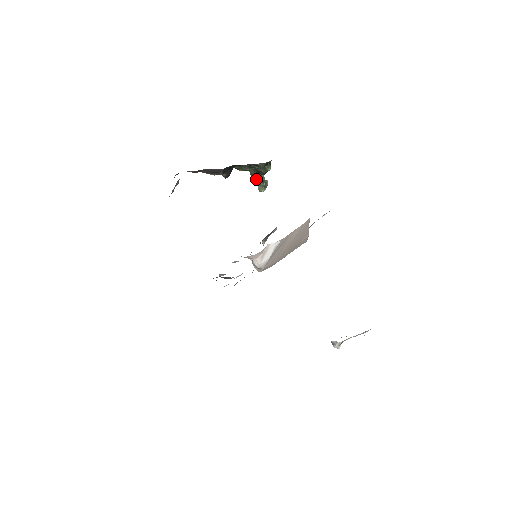
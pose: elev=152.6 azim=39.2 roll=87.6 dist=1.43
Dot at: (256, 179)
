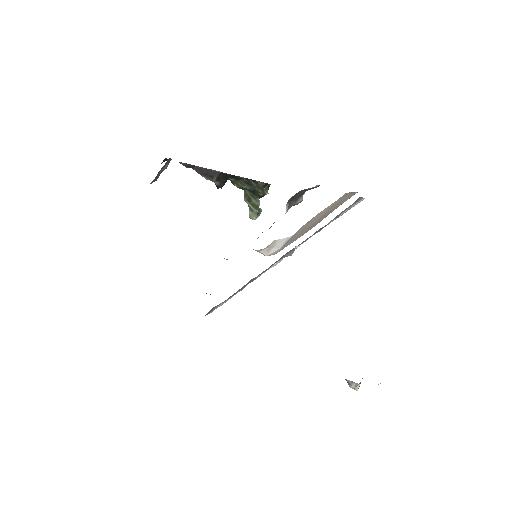
Dot at: (249, 203)
